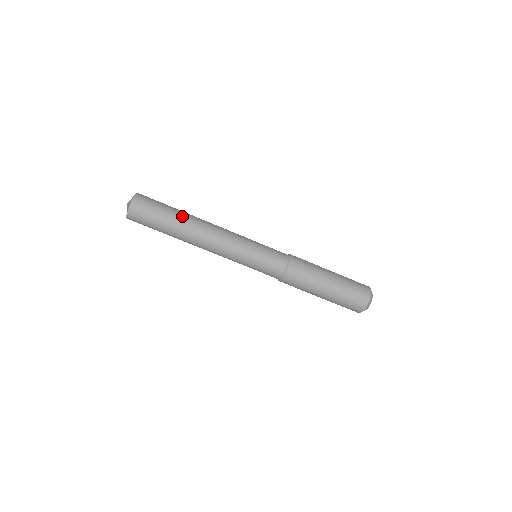
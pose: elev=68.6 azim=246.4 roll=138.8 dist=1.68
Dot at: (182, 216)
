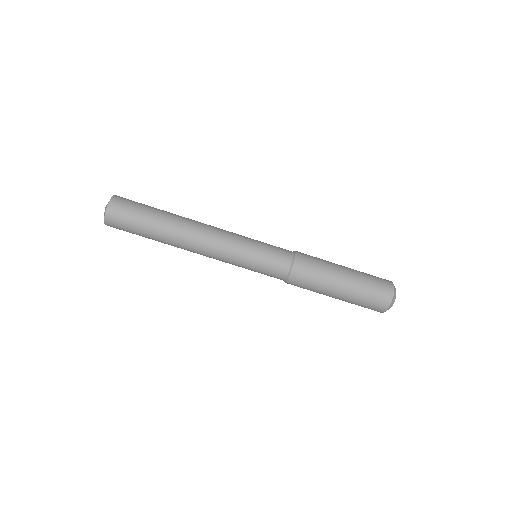
Dot at: (163, 227)
